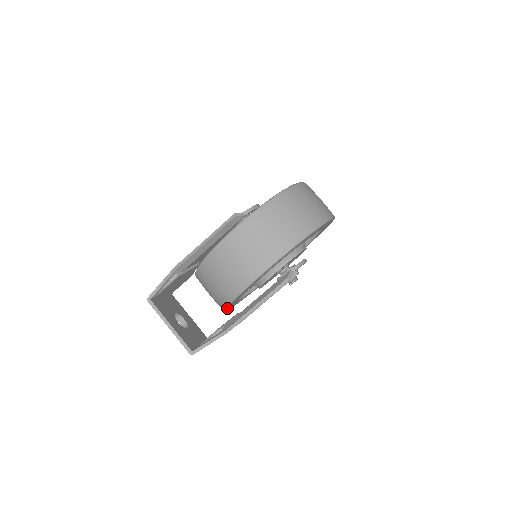
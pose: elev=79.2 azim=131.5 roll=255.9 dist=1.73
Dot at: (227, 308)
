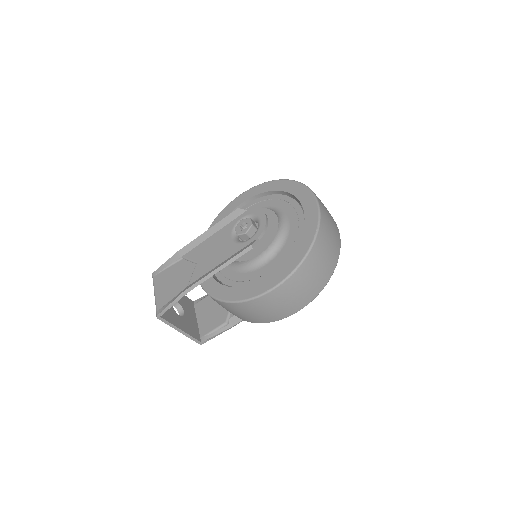
Dot at: occluded
